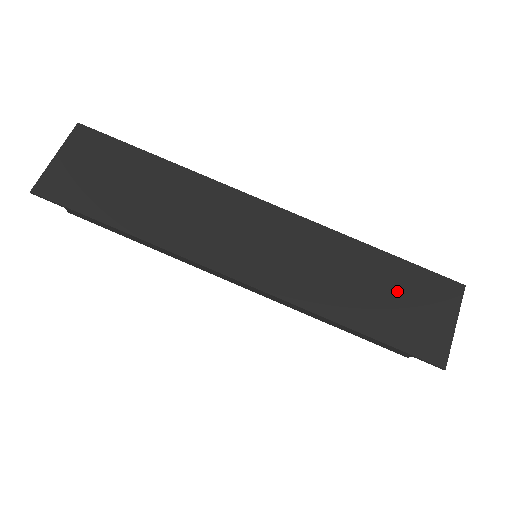
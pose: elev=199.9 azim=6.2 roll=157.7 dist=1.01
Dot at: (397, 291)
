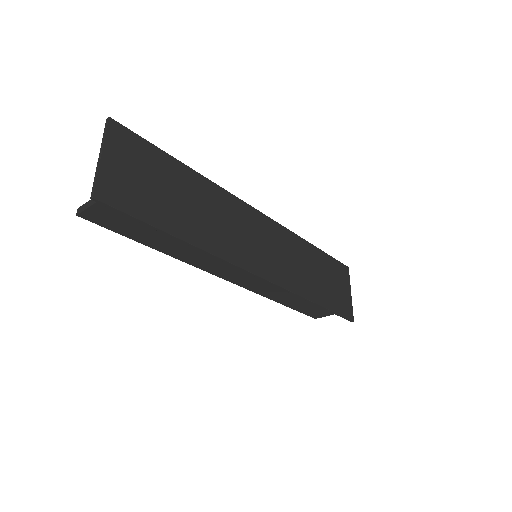
Dot at: (328, 275)
